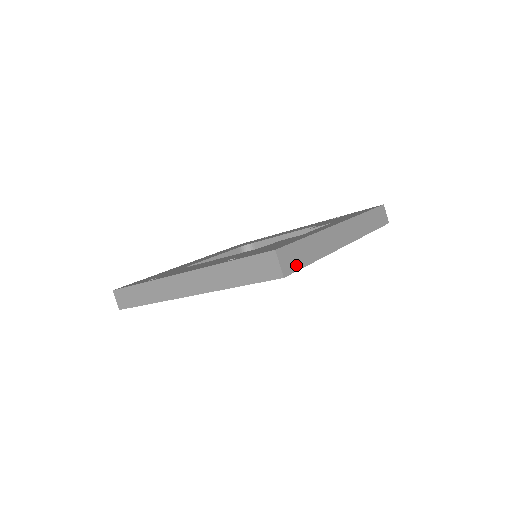
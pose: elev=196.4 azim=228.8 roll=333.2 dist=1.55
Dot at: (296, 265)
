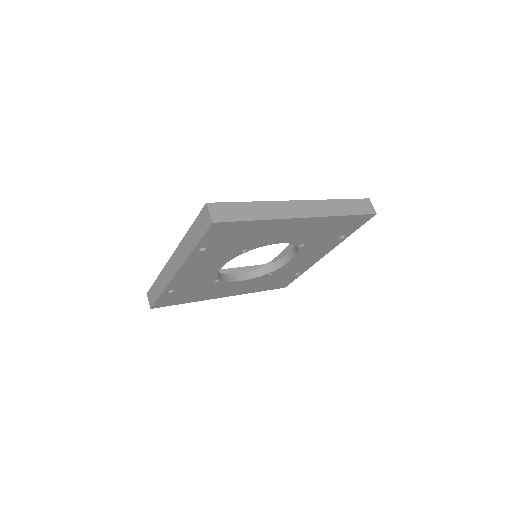
Dot at: (230, 218)
